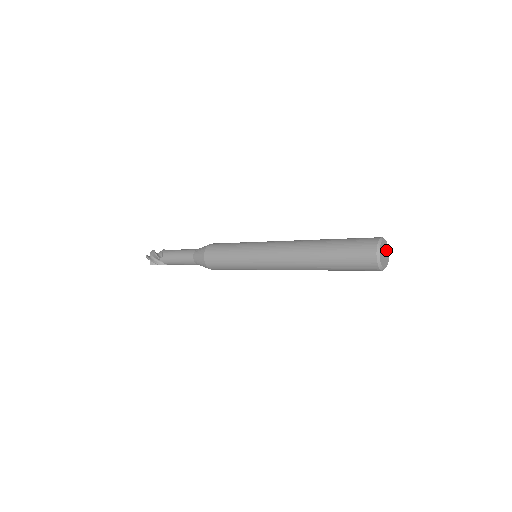
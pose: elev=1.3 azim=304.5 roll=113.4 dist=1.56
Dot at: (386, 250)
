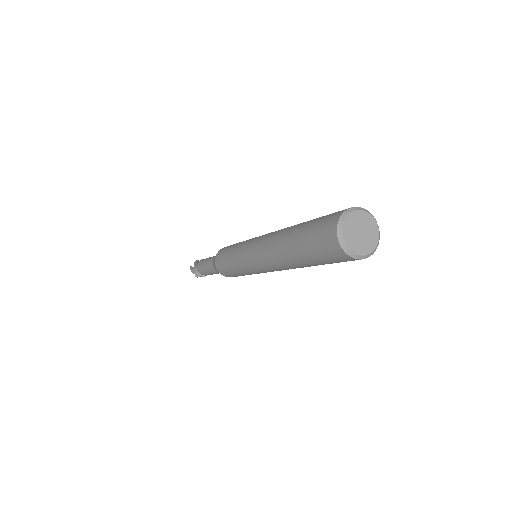
Dot at: (368, 227)
